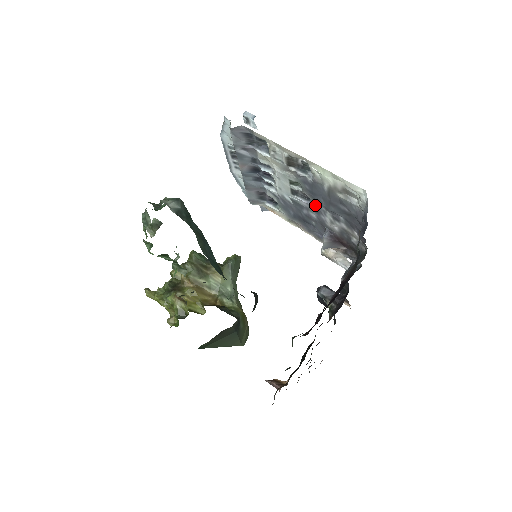
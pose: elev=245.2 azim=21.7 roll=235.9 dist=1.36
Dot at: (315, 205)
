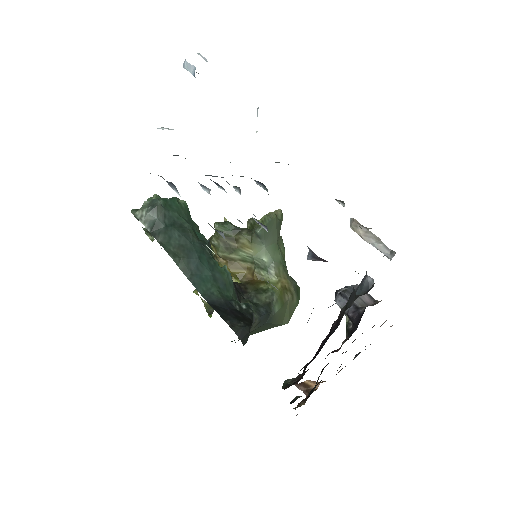
Dot at: occluded
